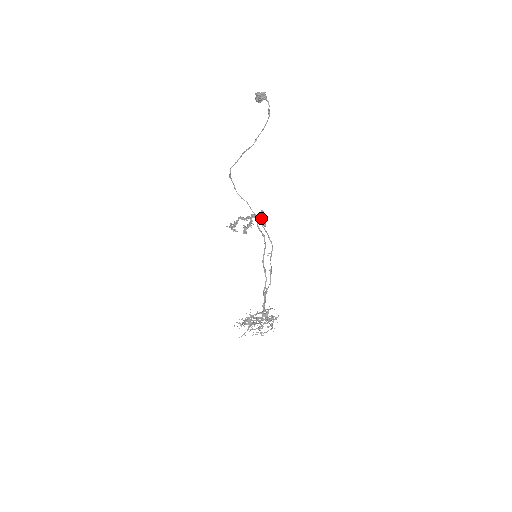
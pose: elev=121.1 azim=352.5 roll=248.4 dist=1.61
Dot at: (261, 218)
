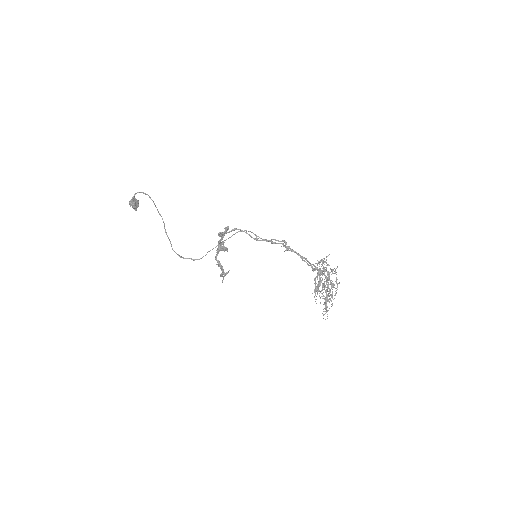
Dot at: occluded
